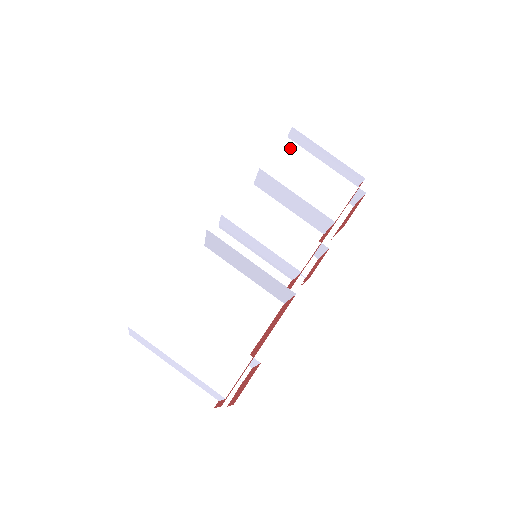
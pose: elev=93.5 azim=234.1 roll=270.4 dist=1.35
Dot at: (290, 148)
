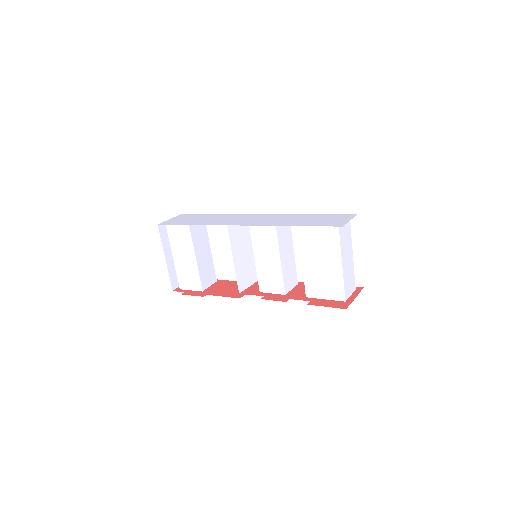
Dot at: (331, 234)
